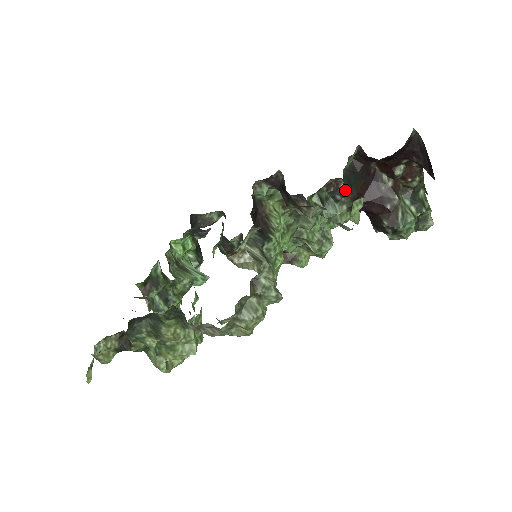
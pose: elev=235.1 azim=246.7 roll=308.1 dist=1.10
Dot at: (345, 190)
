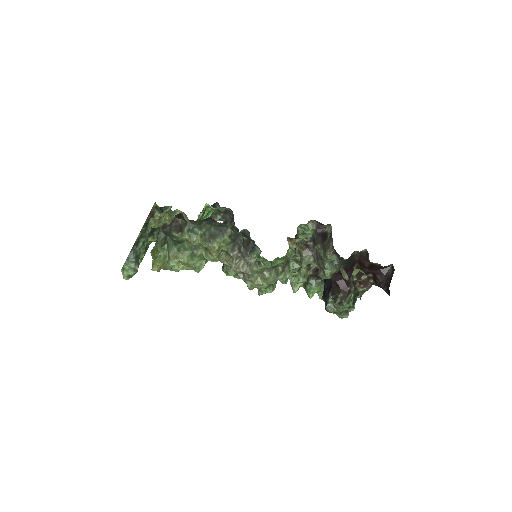
Dot at: (343, 263)
